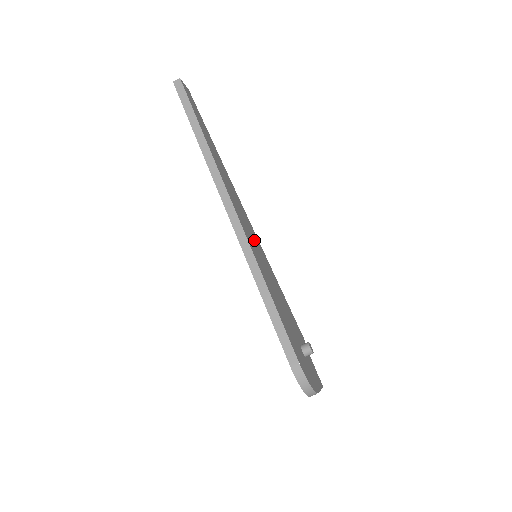
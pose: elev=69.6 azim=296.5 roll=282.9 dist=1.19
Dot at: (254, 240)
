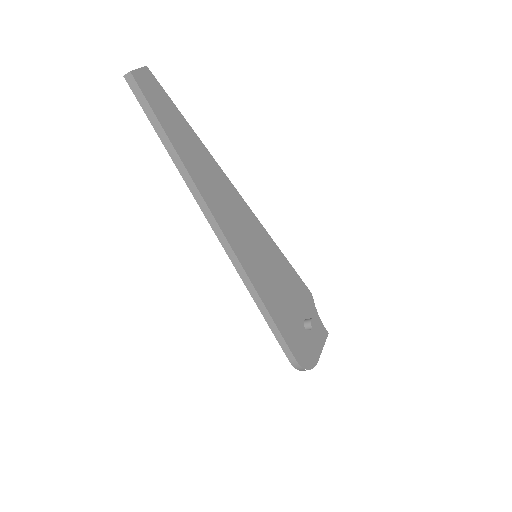
Dot at: (253, 239)
